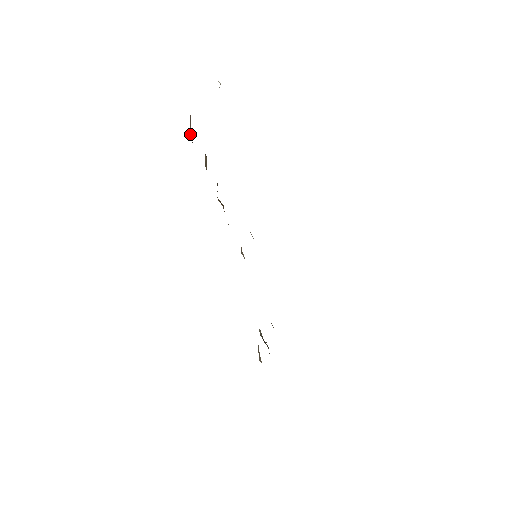
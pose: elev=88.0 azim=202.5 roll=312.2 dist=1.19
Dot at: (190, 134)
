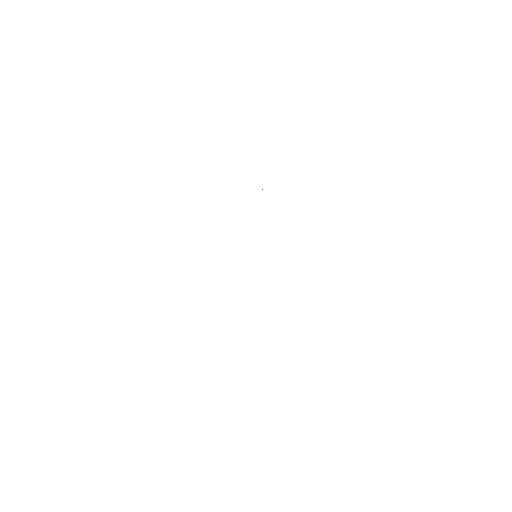
Dot at: occluded
